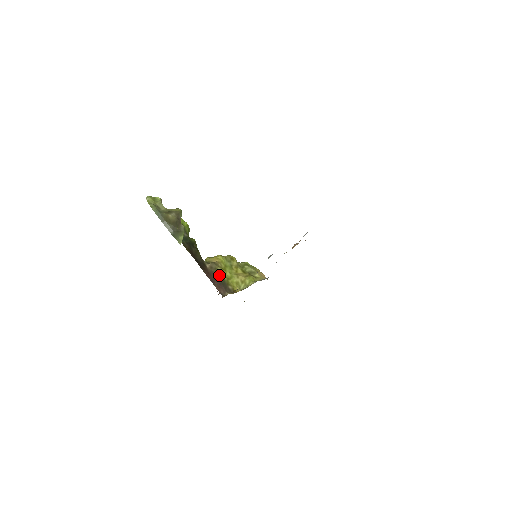
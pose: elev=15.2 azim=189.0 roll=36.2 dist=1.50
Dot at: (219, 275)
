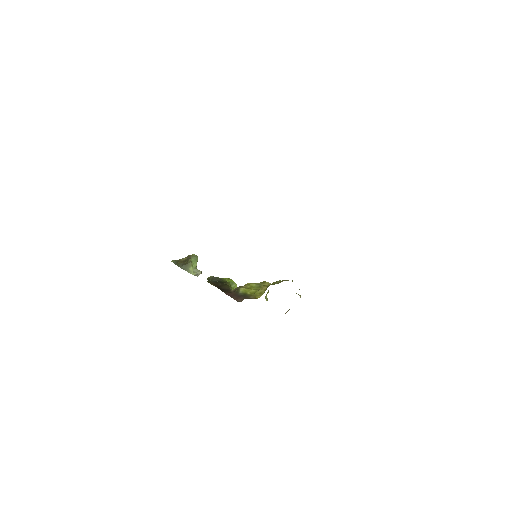
Dot at: (241, 292)
